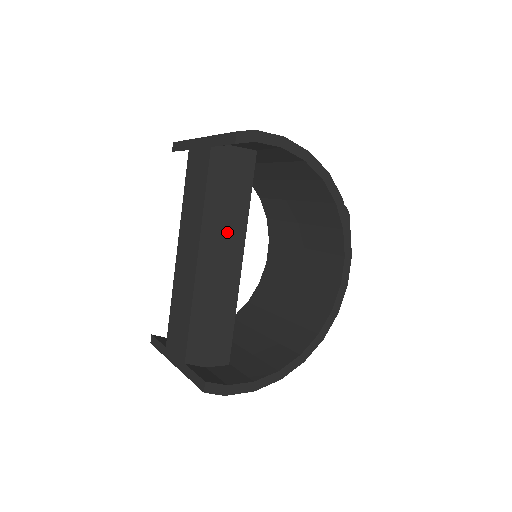
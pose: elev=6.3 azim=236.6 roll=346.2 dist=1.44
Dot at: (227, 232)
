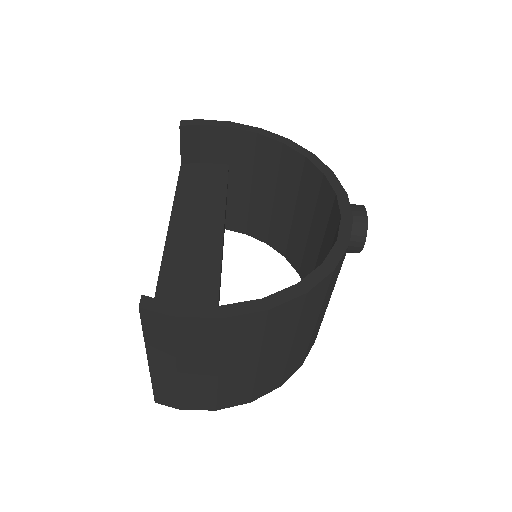
Dot at: (202, 215)
